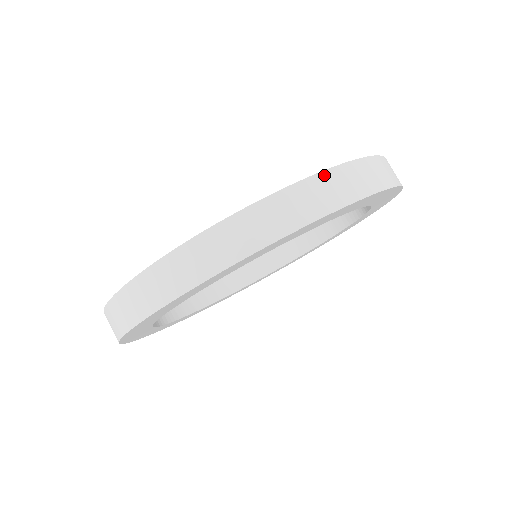
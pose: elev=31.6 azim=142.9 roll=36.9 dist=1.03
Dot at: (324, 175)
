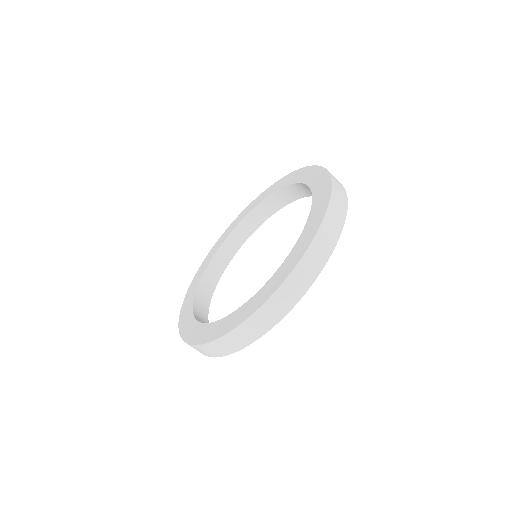
Dot at: (327, 215)
